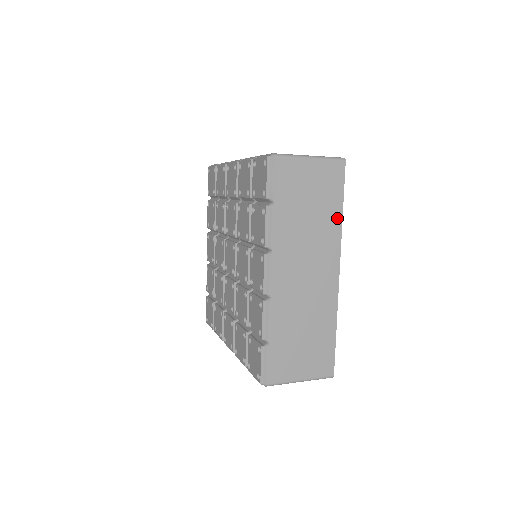
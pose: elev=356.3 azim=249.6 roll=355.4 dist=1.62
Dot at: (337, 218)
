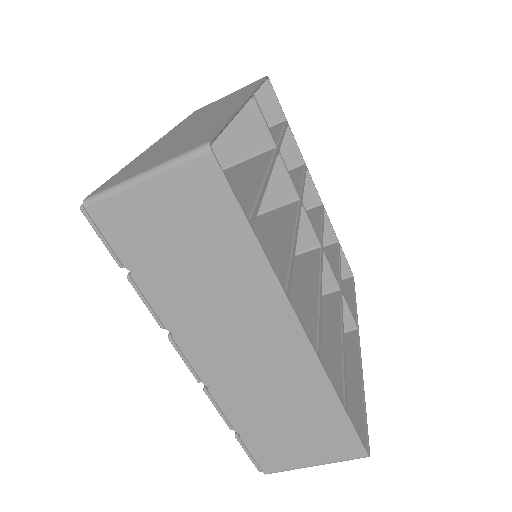
Dot at: occluded
